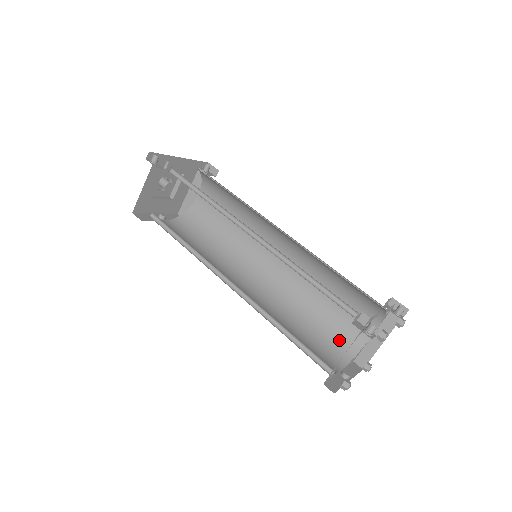
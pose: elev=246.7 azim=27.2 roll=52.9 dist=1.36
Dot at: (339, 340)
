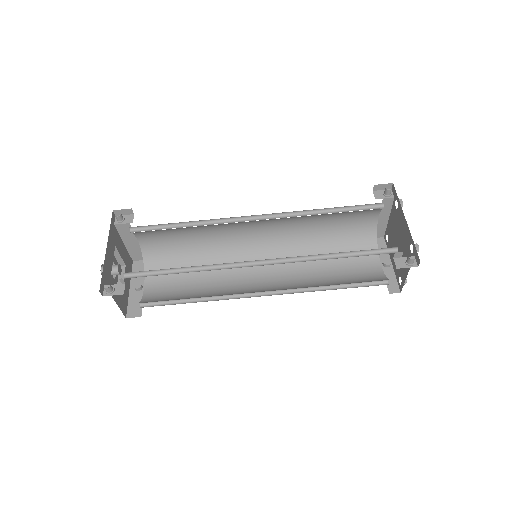
Dot at: (357, 240)
